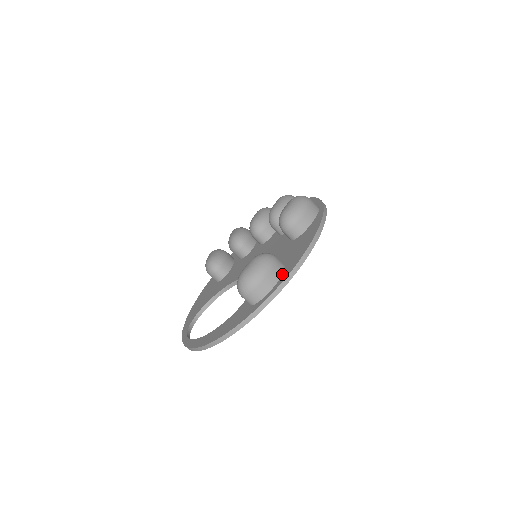
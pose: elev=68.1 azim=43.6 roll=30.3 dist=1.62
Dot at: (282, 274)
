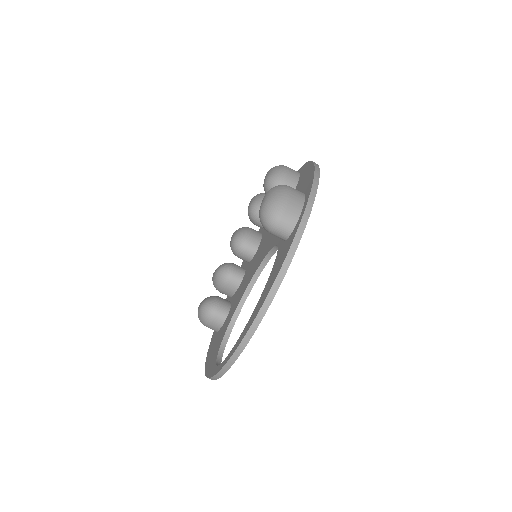
Dot at: (304, 194)
